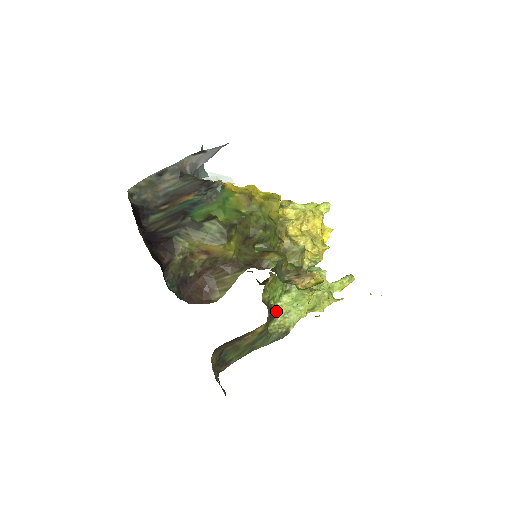
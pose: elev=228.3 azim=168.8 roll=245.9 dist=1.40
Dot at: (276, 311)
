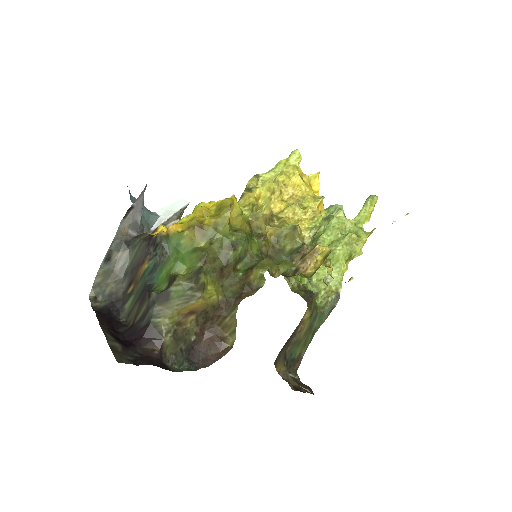
Dot at: (316, 281)
